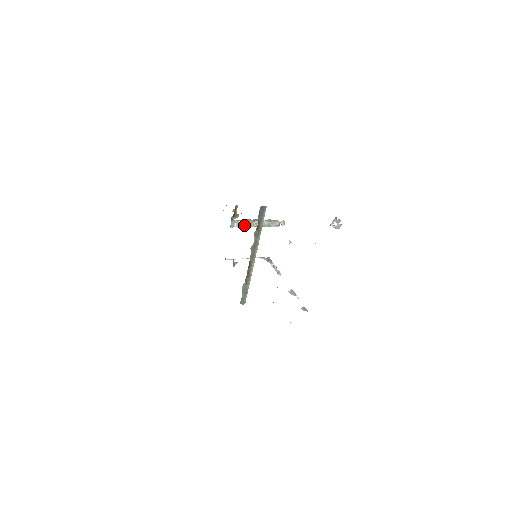
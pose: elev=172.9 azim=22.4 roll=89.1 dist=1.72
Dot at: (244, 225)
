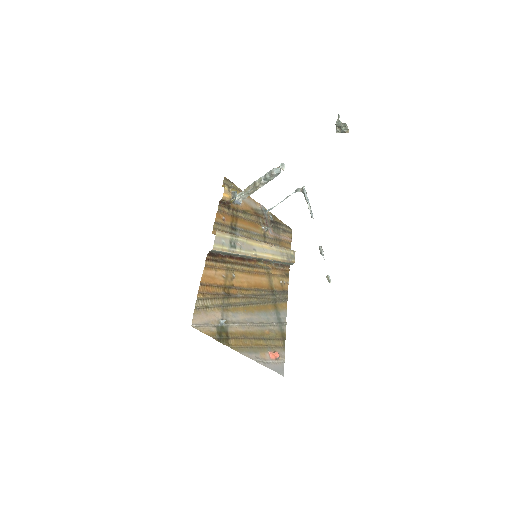
Dot at: (249, 194)
